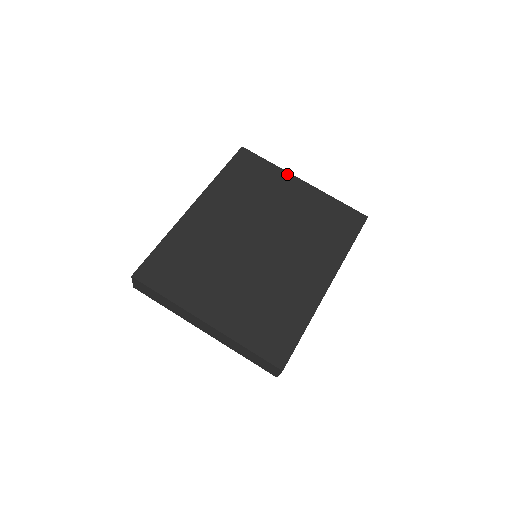
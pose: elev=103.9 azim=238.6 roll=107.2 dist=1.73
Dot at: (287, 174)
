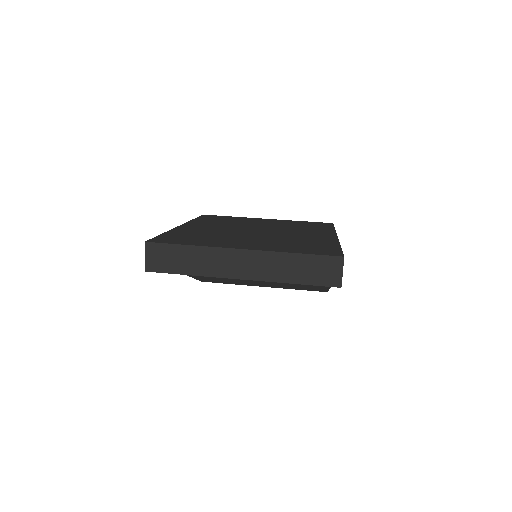
Dot at: (251, 218)
